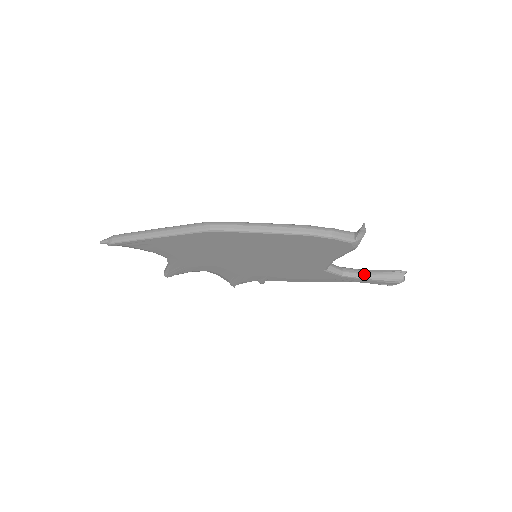
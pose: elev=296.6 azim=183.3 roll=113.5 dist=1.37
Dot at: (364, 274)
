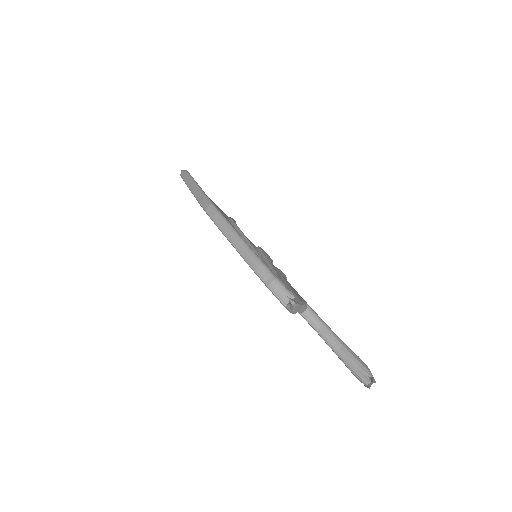
Dot at: (335, 347)
